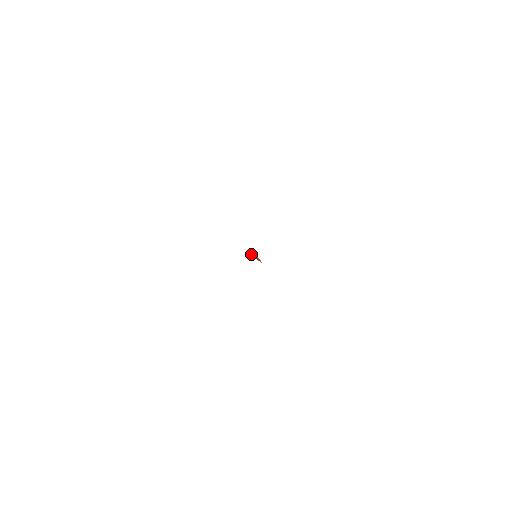
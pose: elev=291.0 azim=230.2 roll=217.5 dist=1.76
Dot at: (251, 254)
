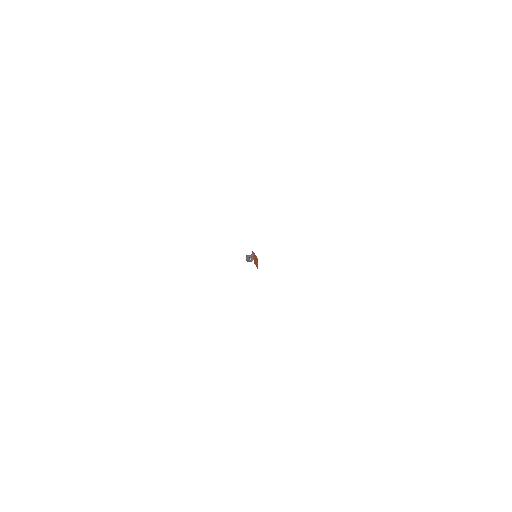
Dot at: (252, 254)
